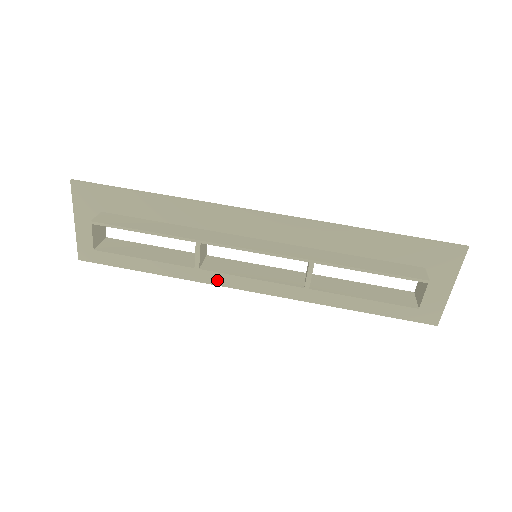
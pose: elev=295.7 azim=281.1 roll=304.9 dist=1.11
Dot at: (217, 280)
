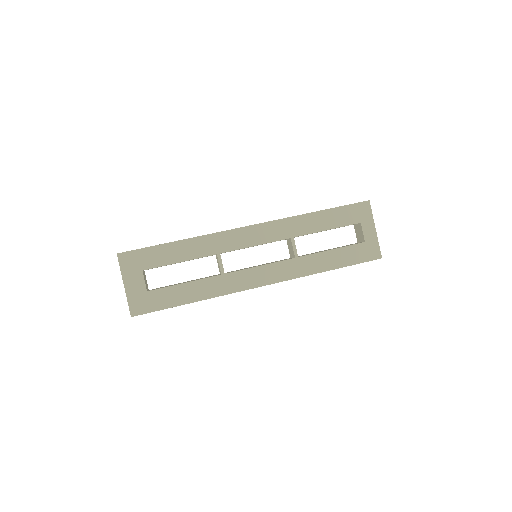
Dot at: (236, 288)
